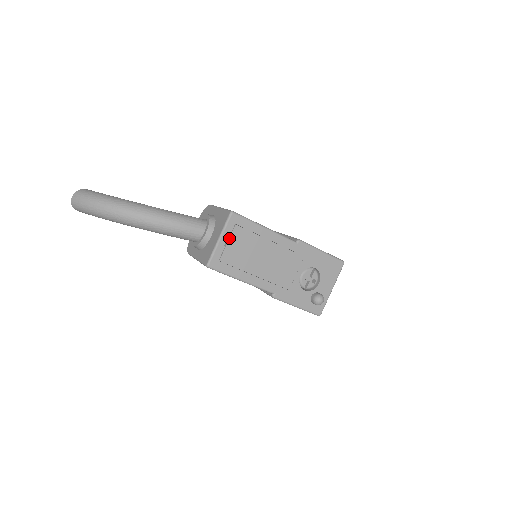
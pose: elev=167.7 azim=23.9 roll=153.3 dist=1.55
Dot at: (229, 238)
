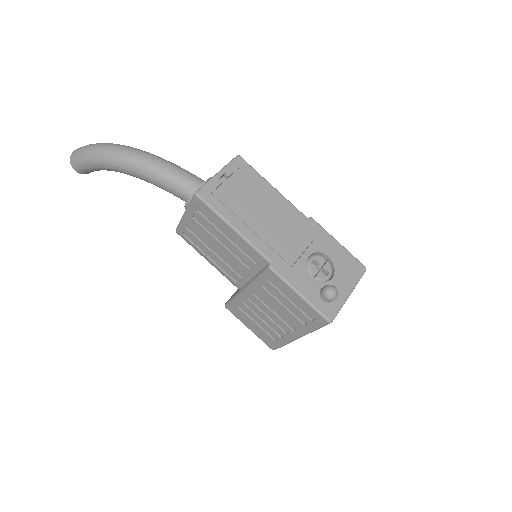
Dot at: (229, 176)
